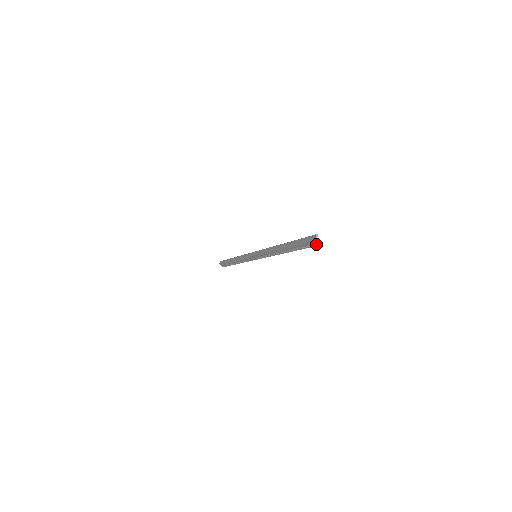
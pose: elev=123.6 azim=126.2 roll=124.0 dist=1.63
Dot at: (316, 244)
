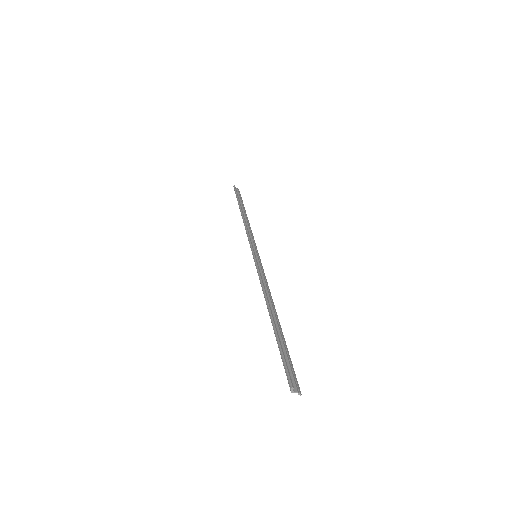
Dot at: (295, 385)
